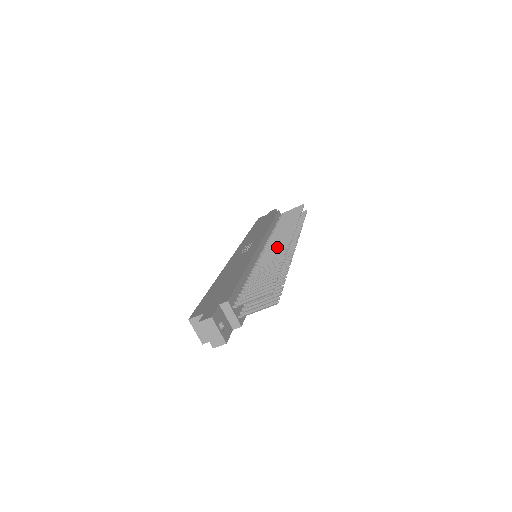
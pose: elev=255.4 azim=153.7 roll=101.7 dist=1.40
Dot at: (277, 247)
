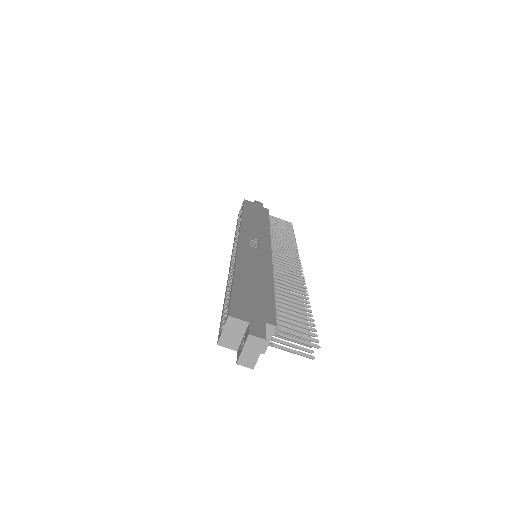
Dot at: occluded
